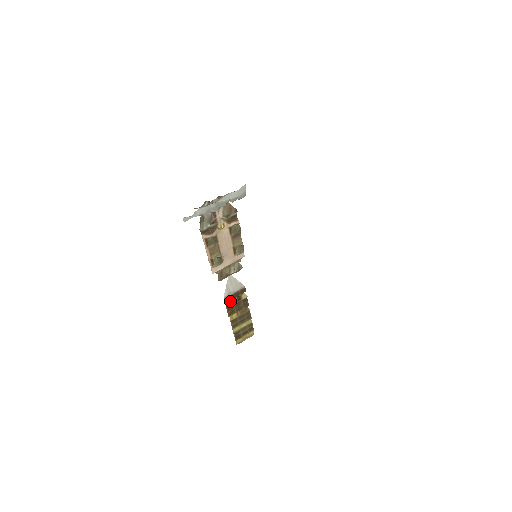
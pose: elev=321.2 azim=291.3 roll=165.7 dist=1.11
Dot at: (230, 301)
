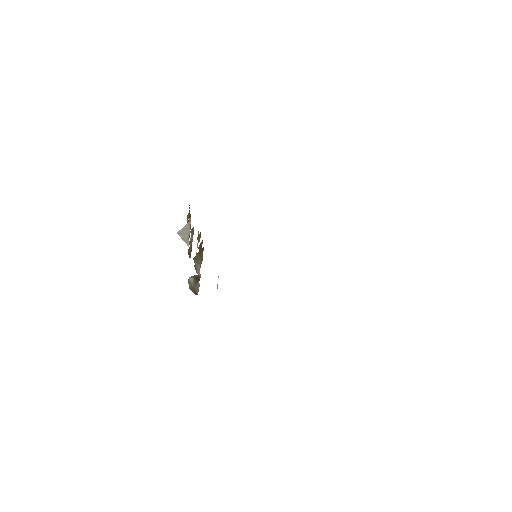
Dot at: occluded
